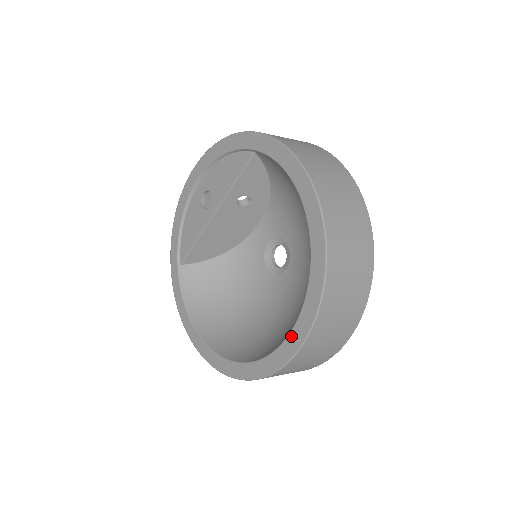
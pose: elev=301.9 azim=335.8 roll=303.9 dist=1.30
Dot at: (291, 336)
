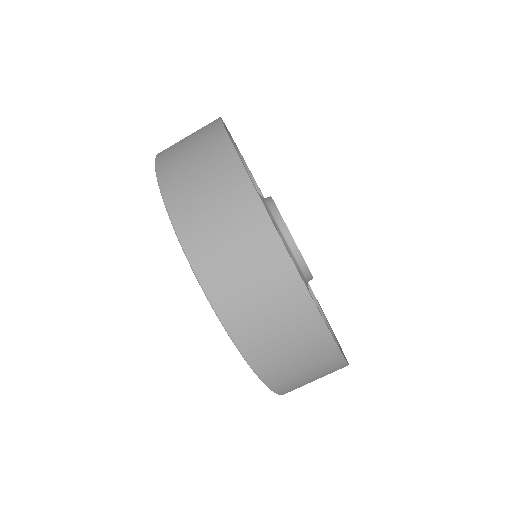
Dot at: occluded
